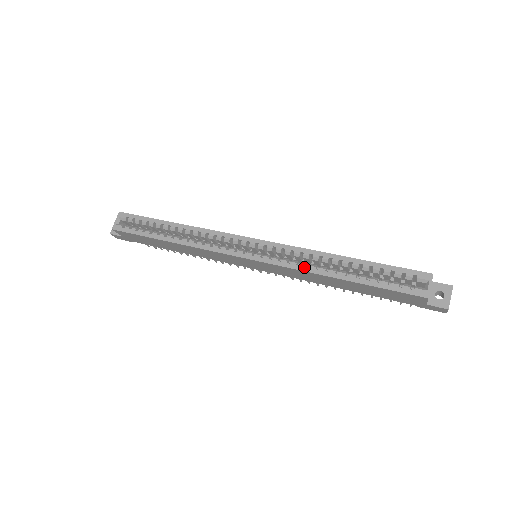
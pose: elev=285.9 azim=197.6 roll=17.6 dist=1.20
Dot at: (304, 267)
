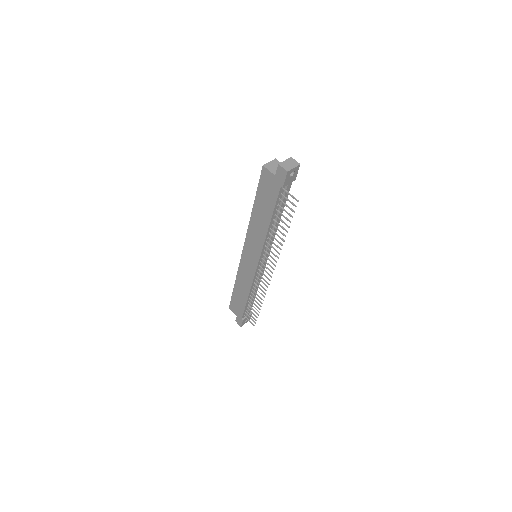
Dot at: (250, 225)
